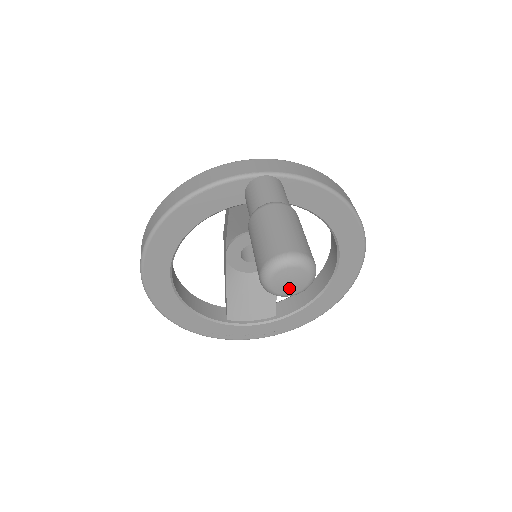
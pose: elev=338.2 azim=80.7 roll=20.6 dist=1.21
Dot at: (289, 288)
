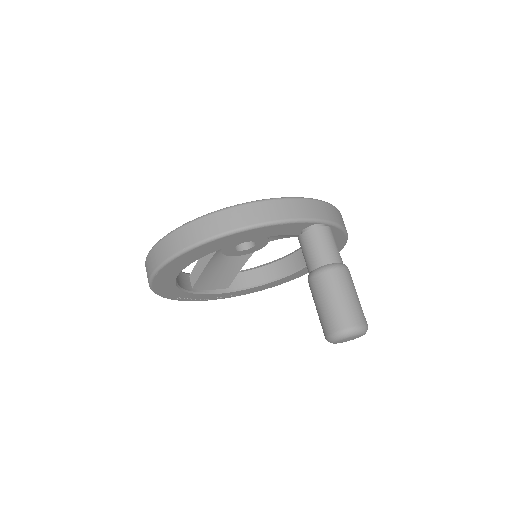
Dot at: occluded
